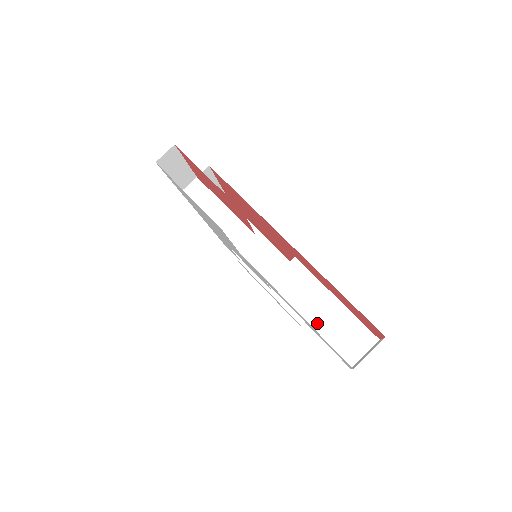
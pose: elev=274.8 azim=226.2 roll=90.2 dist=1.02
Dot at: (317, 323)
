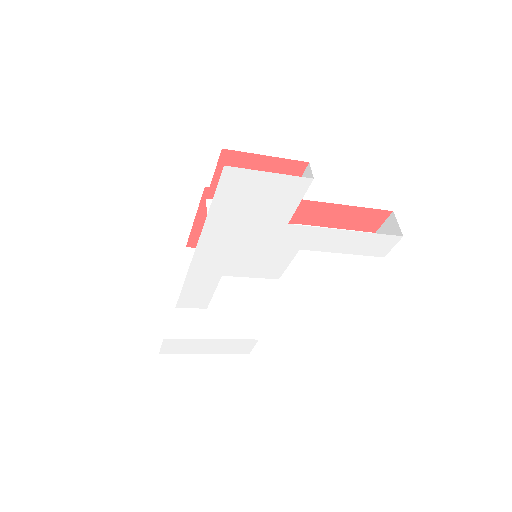
Dot at: occluded
